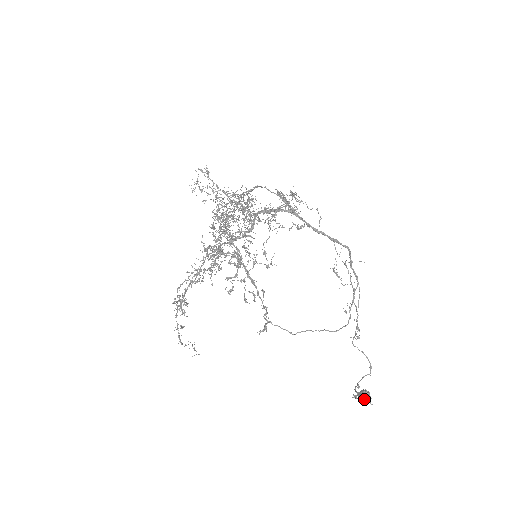
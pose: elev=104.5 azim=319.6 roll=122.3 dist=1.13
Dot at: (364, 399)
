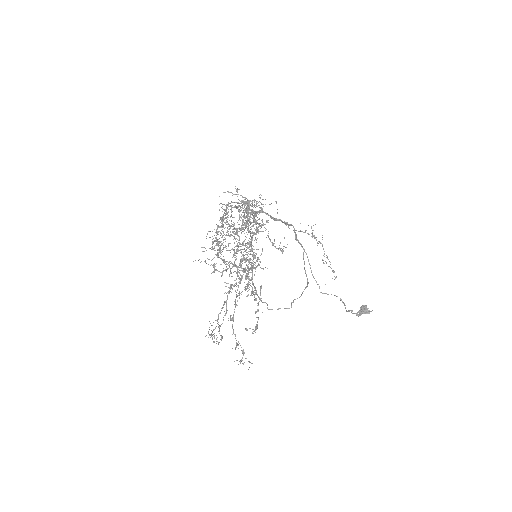
Dot at: (367, 311)
